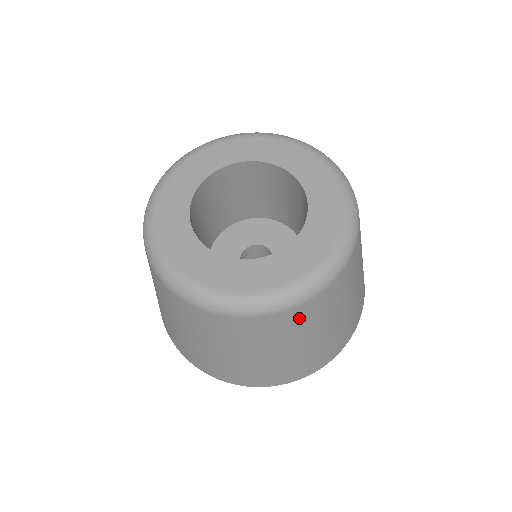
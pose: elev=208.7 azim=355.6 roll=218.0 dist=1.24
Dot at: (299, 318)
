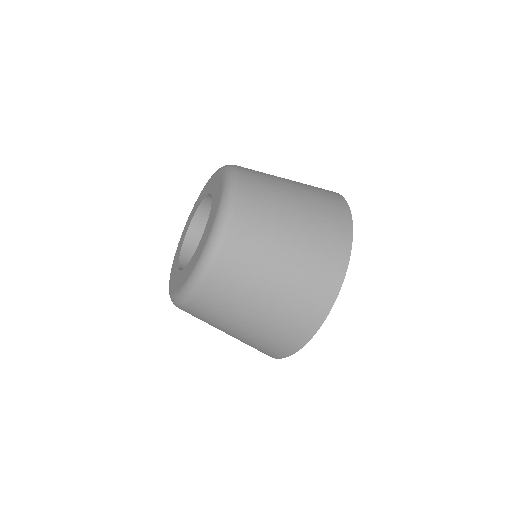
Dot at: (250, 216)
